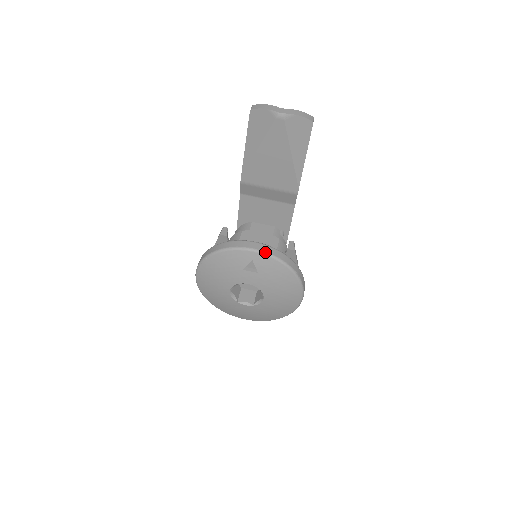
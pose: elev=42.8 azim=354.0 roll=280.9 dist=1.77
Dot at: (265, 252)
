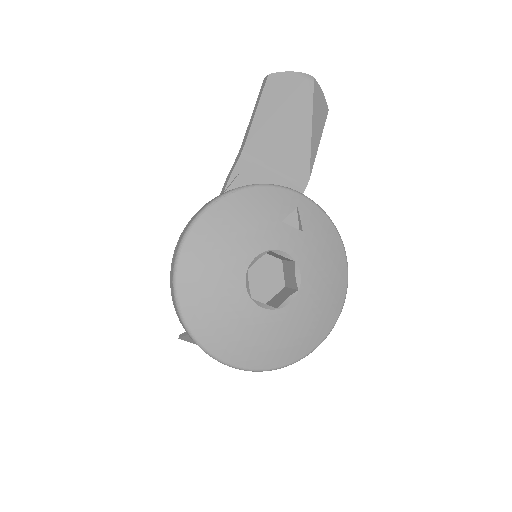
Dot at: (313, 201)
